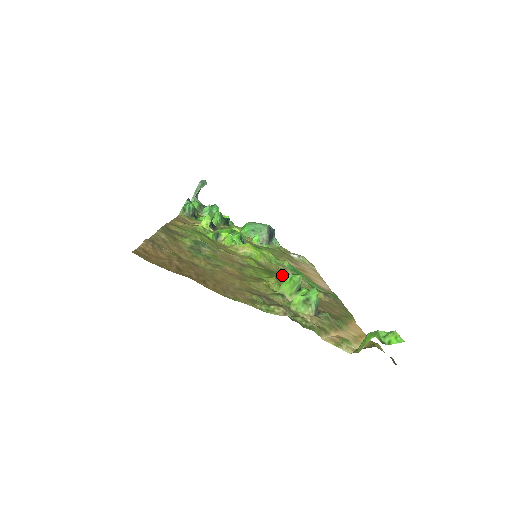
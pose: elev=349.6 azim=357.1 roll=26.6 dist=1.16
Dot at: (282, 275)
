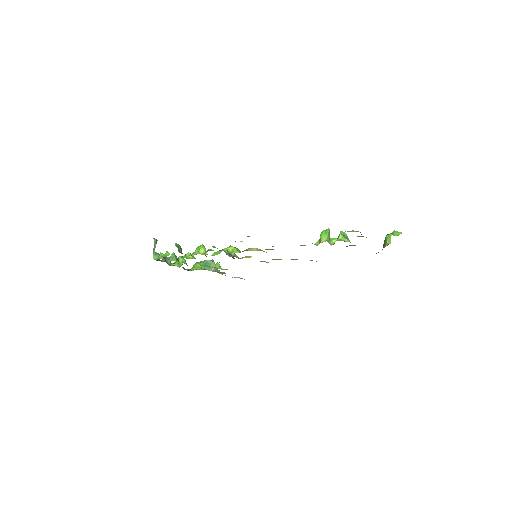
Dot at: occluded
